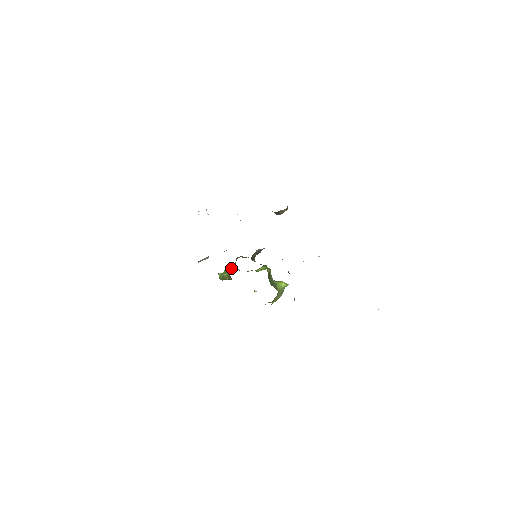
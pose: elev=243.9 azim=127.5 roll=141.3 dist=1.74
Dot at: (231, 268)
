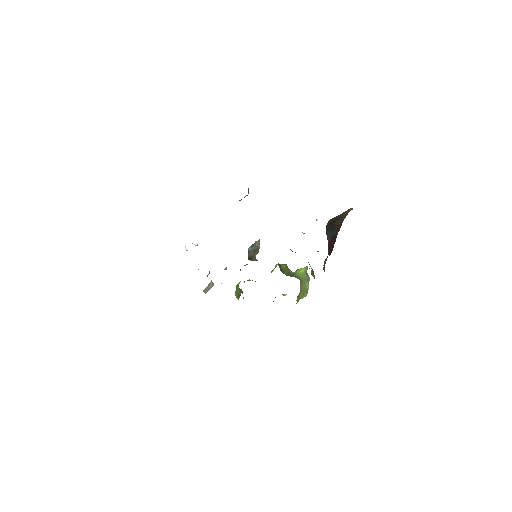
Dot at: (240, 281)
